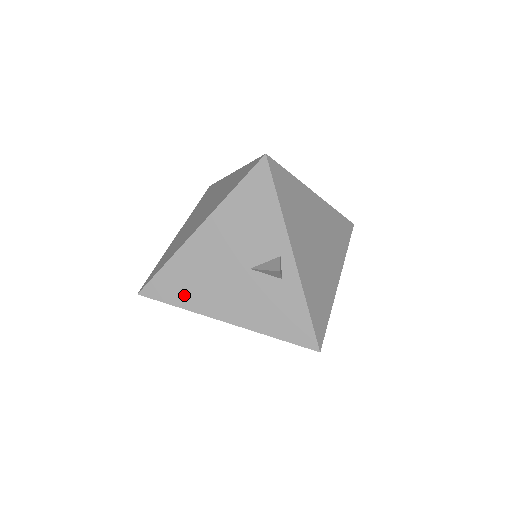
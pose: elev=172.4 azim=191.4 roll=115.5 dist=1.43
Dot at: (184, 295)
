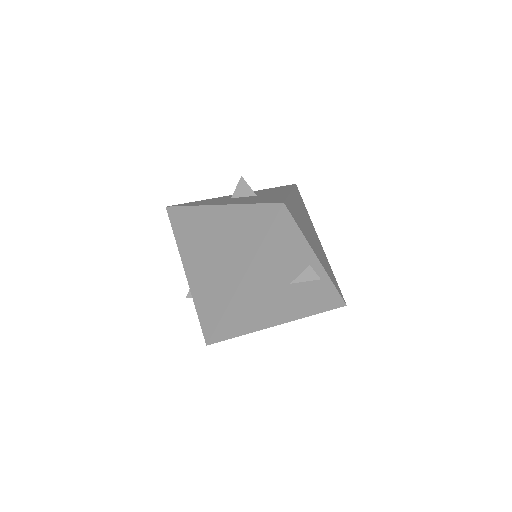
Dot at: (245, 326)
